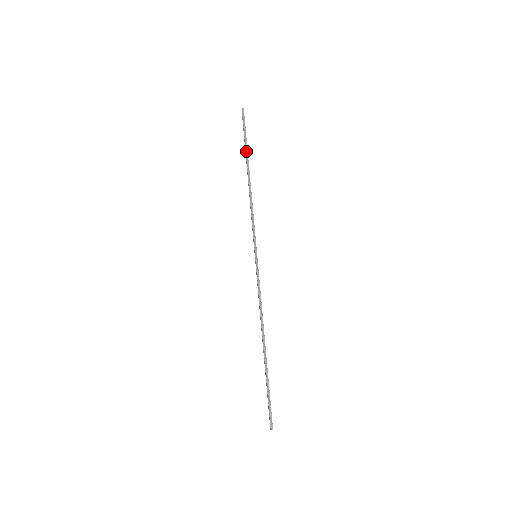
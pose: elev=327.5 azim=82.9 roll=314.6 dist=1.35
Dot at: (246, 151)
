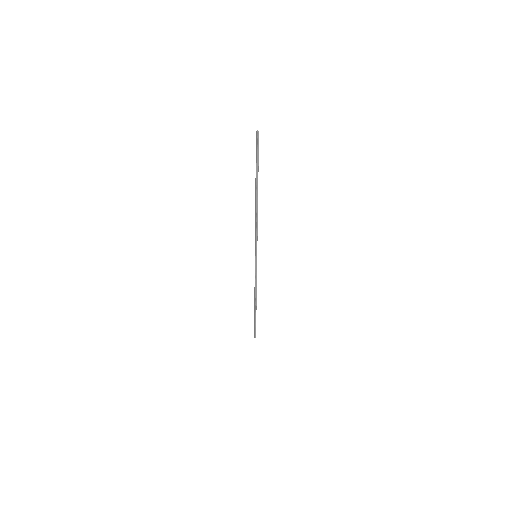
Dot at: (257, 177)
